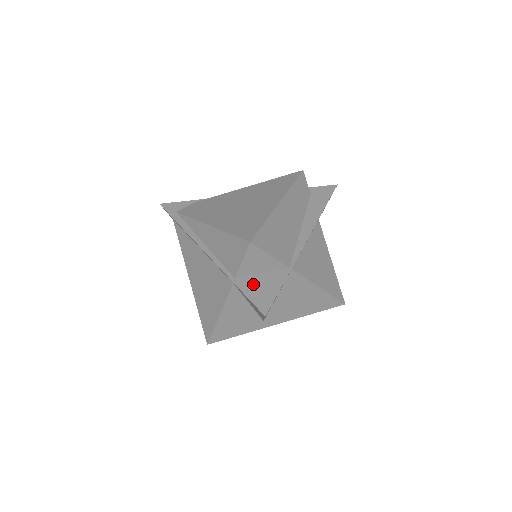
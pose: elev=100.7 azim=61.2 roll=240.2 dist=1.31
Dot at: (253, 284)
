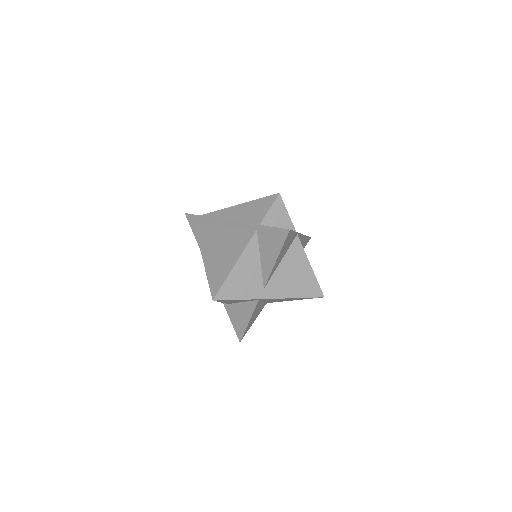
Dot at: occluded
